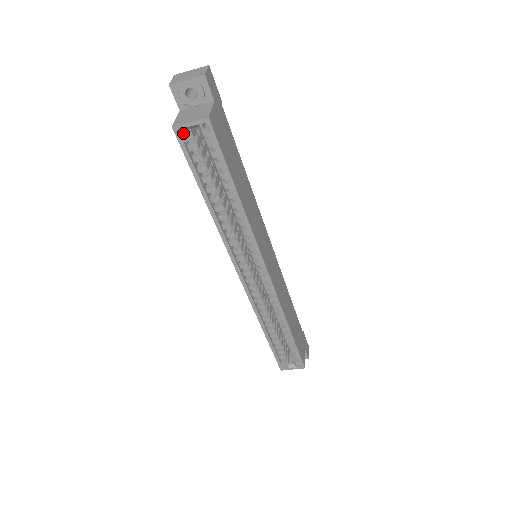
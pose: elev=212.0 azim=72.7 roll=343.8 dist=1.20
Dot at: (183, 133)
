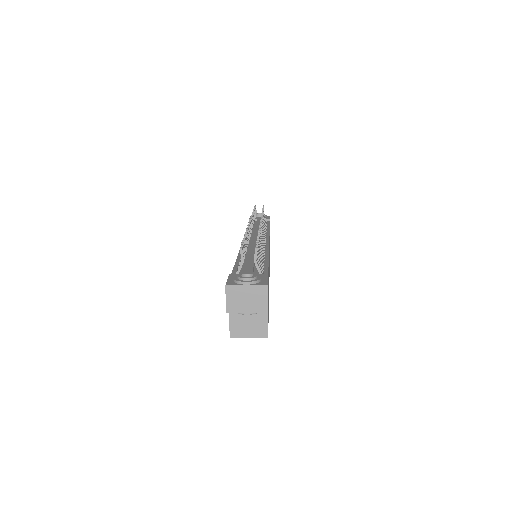
Dot at: (238, 334)
